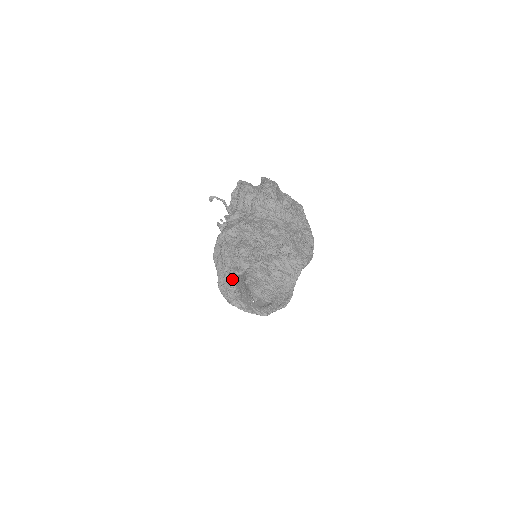
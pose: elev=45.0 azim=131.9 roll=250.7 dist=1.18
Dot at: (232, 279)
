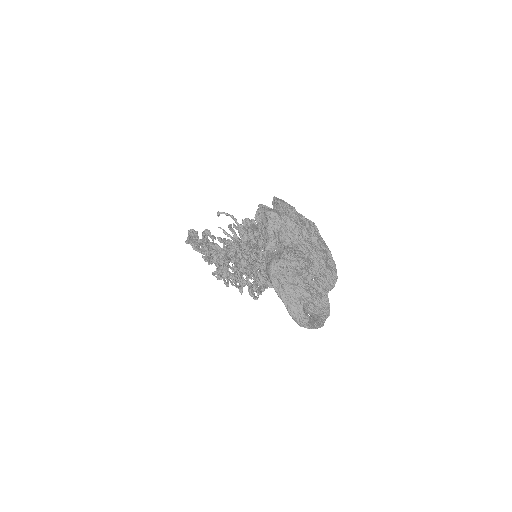
Dot at: (301, 308)
